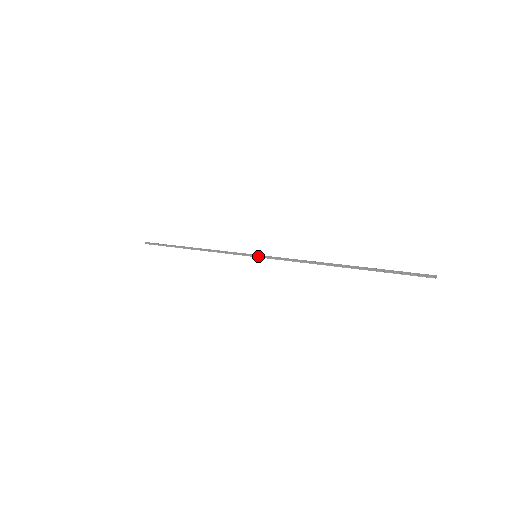
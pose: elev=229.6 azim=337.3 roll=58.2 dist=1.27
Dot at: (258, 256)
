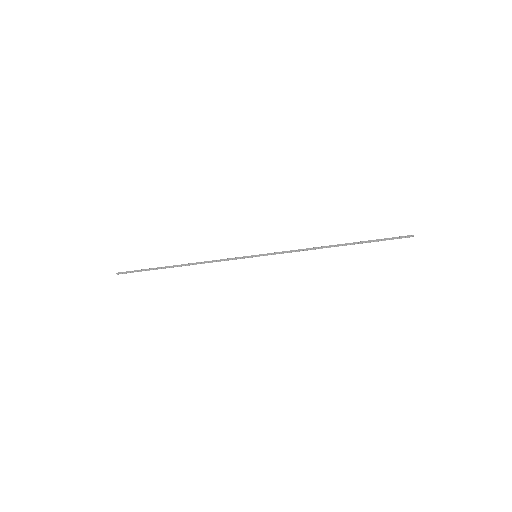
Dot at: (259, 256)
